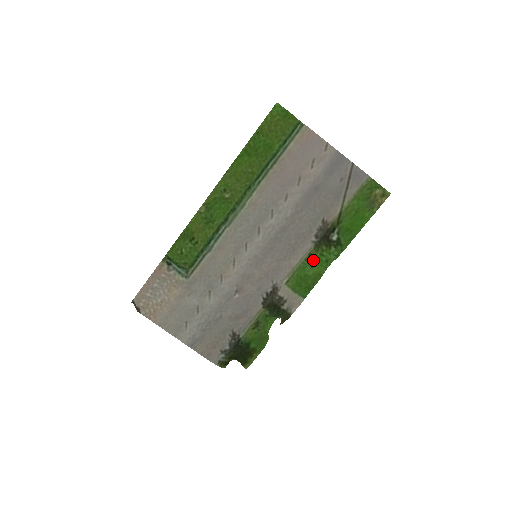
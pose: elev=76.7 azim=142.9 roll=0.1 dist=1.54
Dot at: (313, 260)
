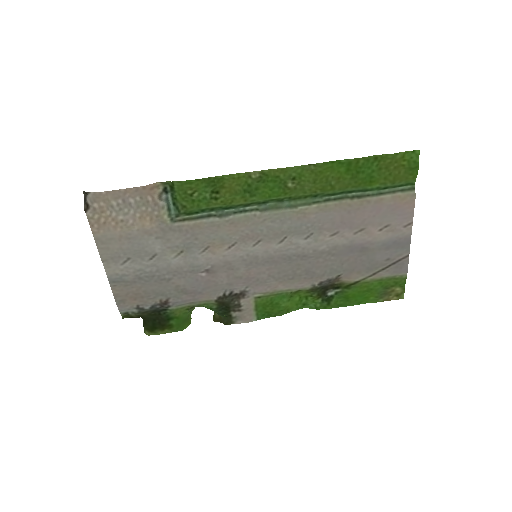
Dot at: (295, 295)
